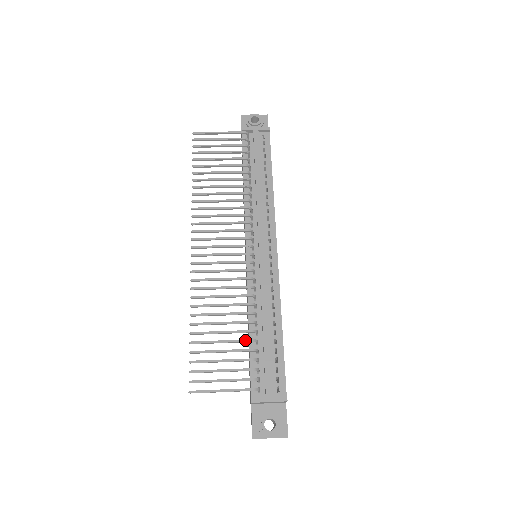
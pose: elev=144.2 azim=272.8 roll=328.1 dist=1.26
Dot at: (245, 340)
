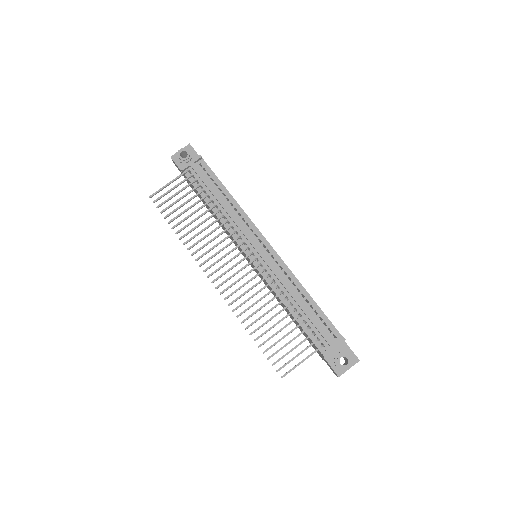
Dot at: (293, 320)
